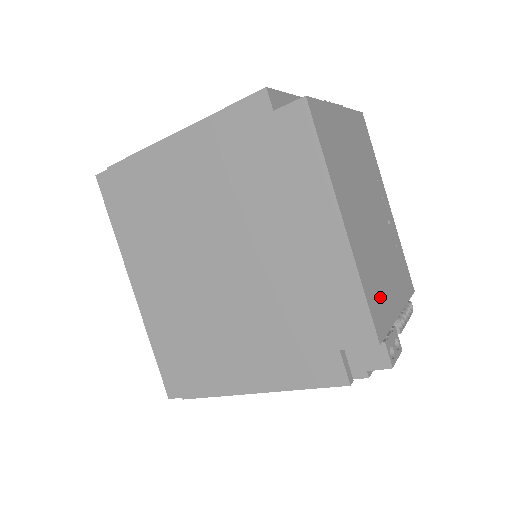
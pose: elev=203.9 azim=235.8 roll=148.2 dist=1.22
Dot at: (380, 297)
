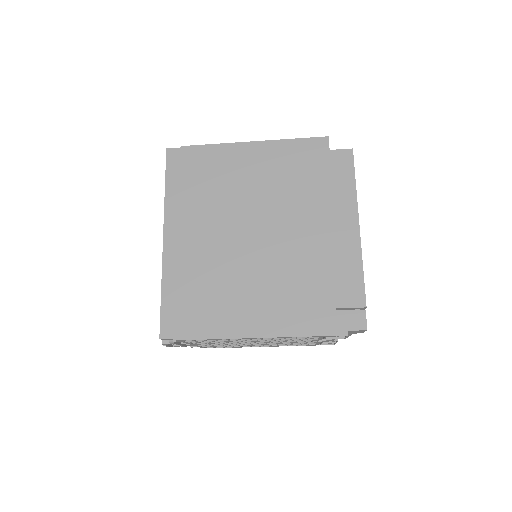
Dot at: occluded
